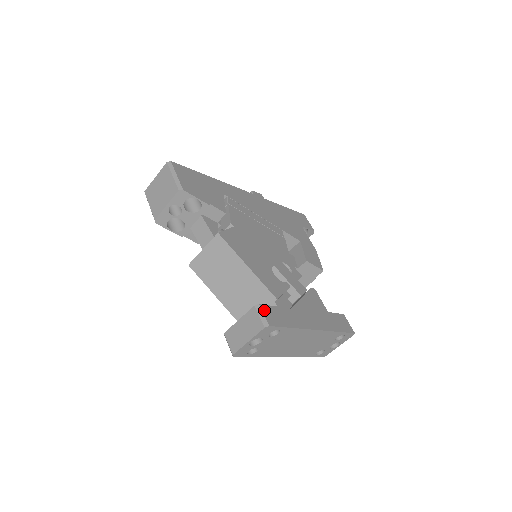
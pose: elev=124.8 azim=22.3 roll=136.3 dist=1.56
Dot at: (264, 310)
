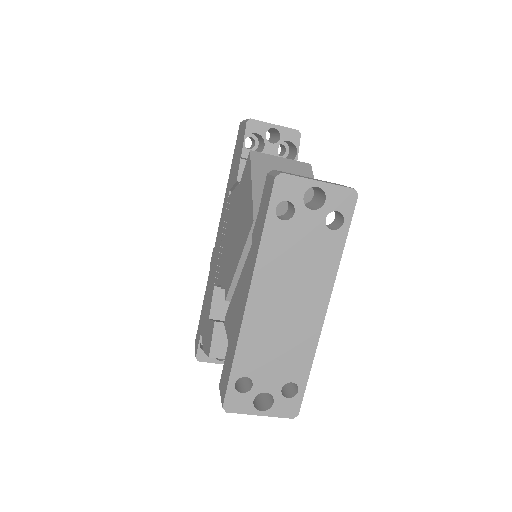
Dot at: occluded
